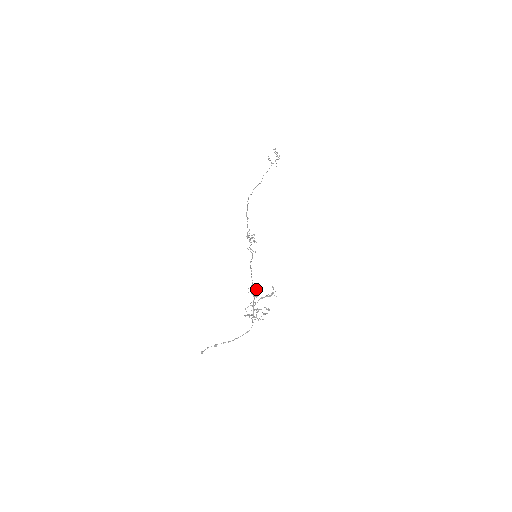
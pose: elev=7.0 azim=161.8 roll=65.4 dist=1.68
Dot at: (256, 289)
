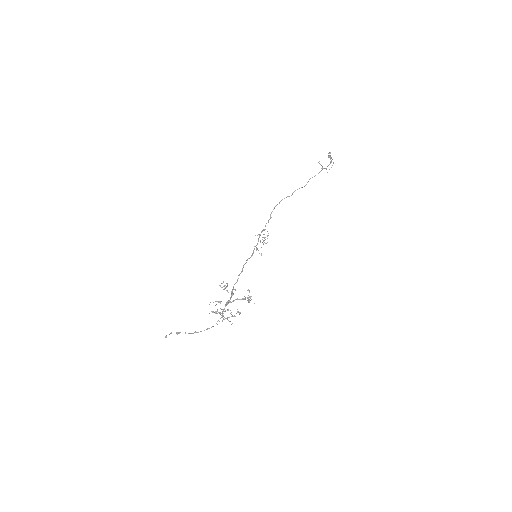
Dot at: occluded
